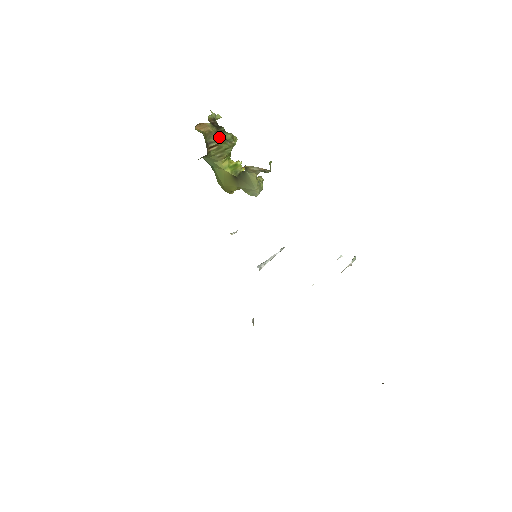
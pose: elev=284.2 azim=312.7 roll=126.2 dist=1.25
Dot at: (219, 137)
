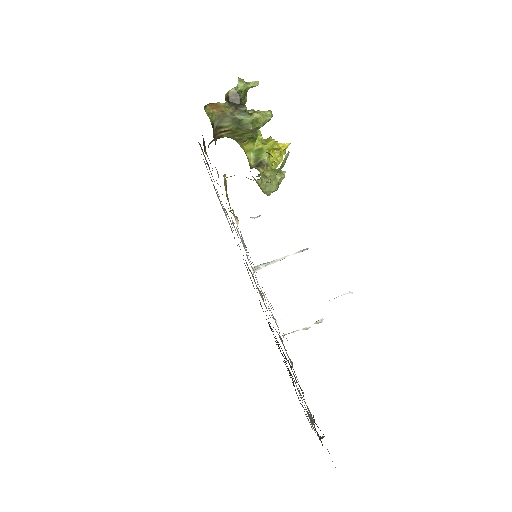
Dot at: (232, 122)
